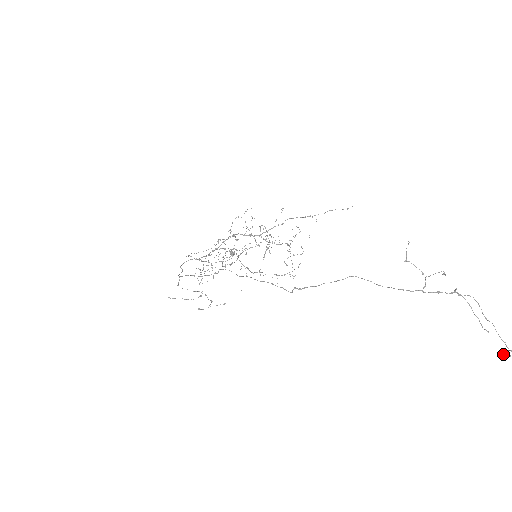
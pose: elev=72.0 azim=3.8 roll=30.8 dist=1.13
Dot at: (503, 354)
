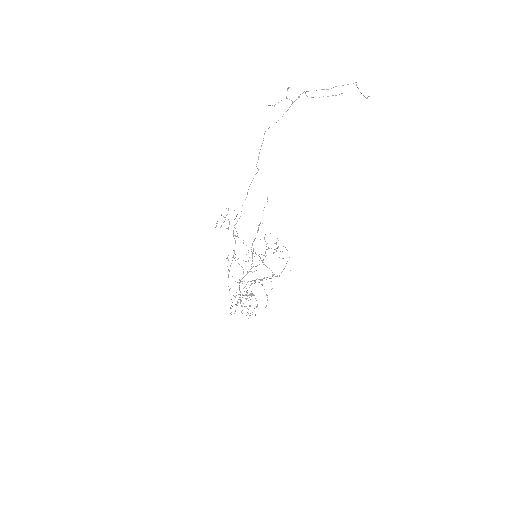
Dot at: occluded
